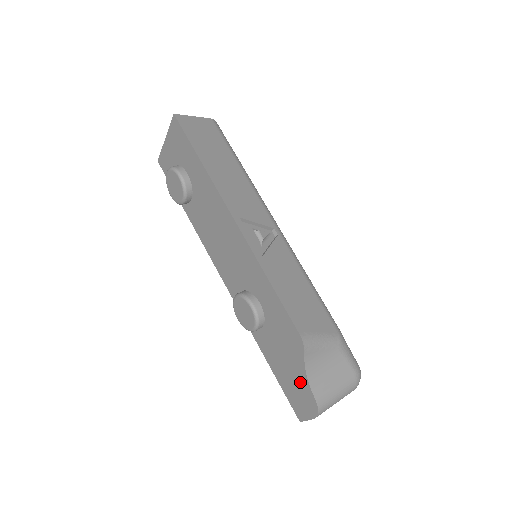
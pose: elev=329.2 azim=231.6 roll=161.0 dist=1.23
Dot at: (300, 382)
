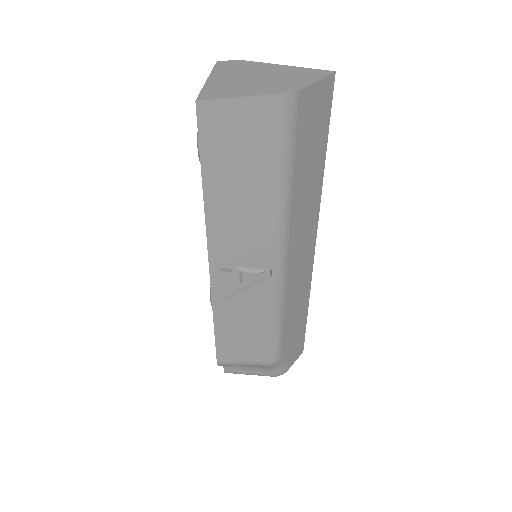
Dot at: occluded
